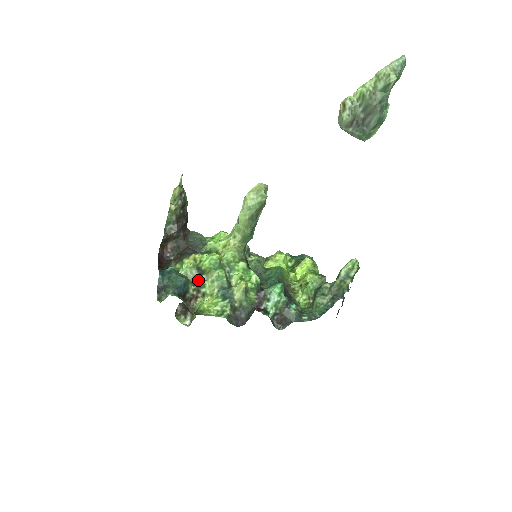
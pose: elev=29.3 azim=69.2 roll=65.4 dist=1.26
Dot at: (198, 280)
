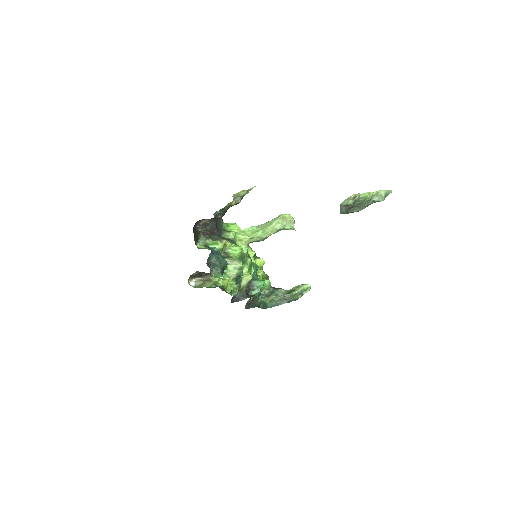
Dot at: occluded
